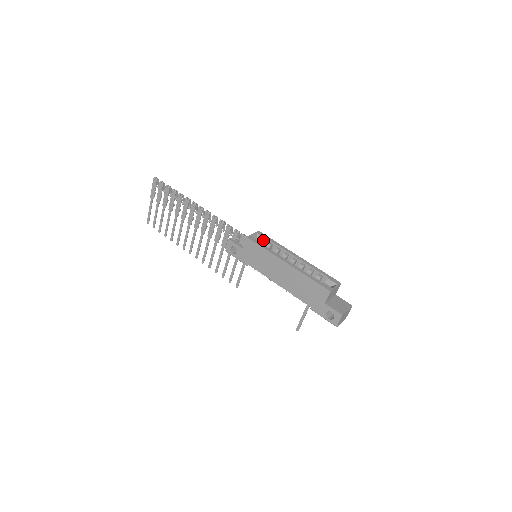
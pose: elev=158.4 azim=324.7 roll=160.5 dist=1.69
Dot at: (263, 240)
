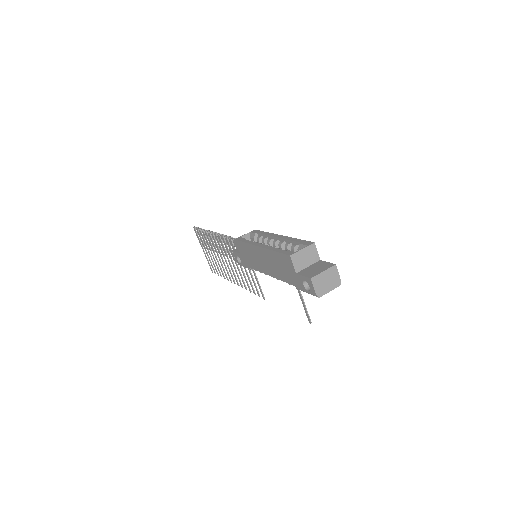
Dot at: (254, 236)
